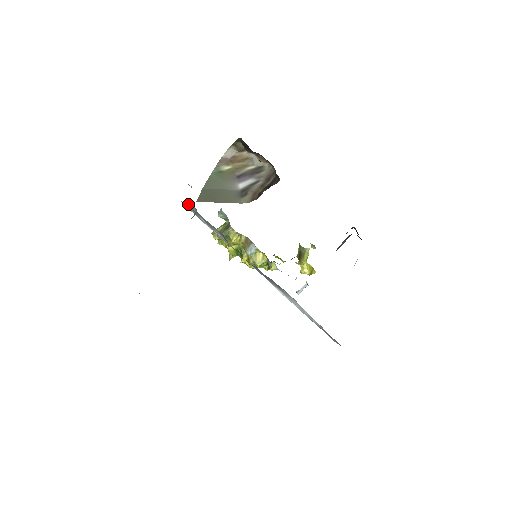
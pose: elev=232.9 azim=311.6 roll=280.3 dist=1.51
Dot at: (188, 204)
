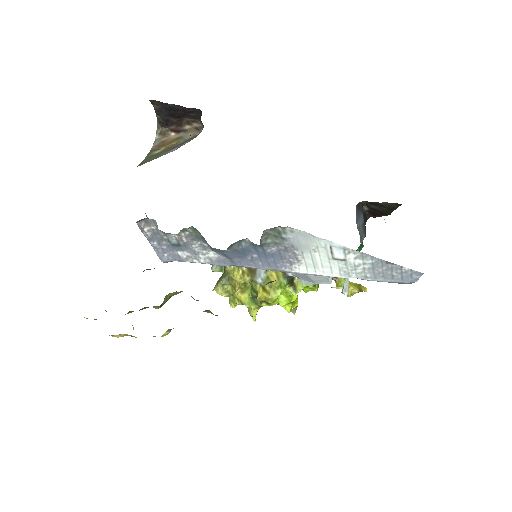
Dot at: (151, 232)
